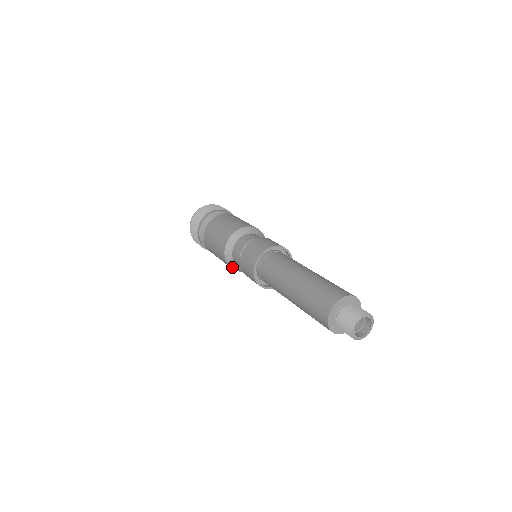
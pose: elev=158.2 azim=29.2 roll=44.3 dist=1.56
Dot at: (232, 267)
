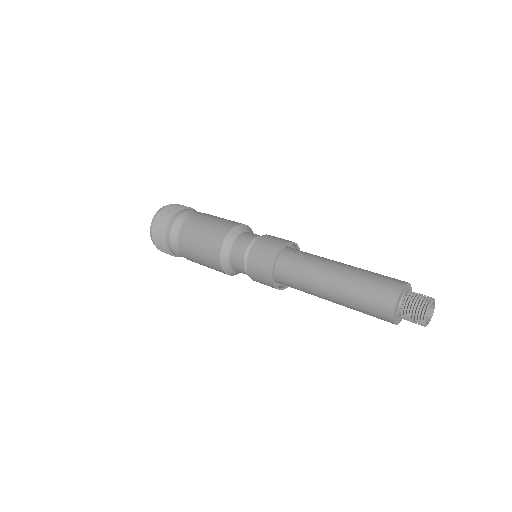
Dot at: (223, 264)
